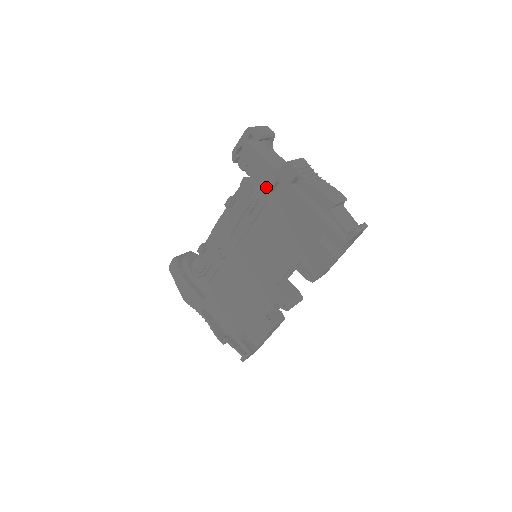
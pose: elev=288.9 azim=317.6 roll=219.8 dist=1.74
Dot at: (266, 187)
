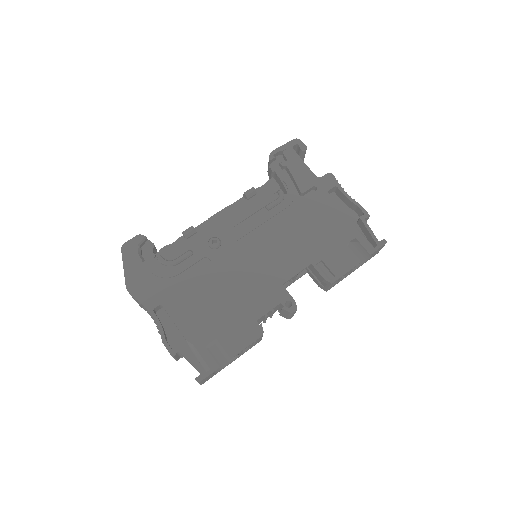
Dot at: (301, 188)
